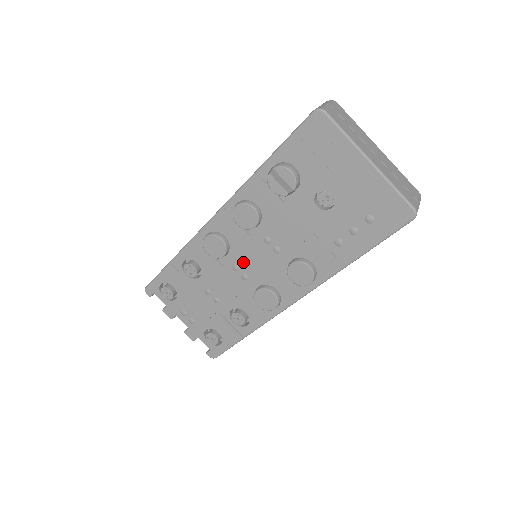
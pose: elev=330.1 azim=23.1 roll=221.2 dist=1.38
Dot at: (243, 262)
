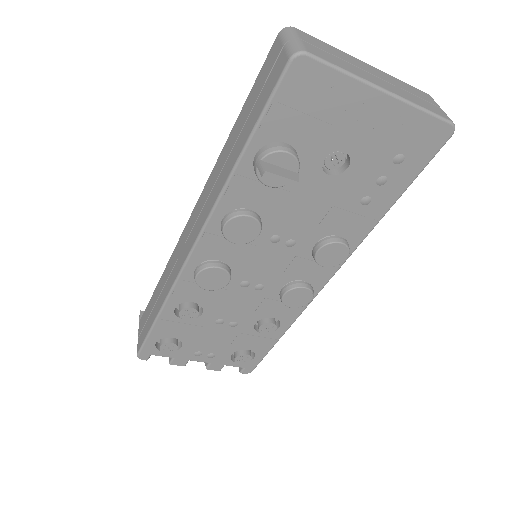
Dot at: (252, 274)
